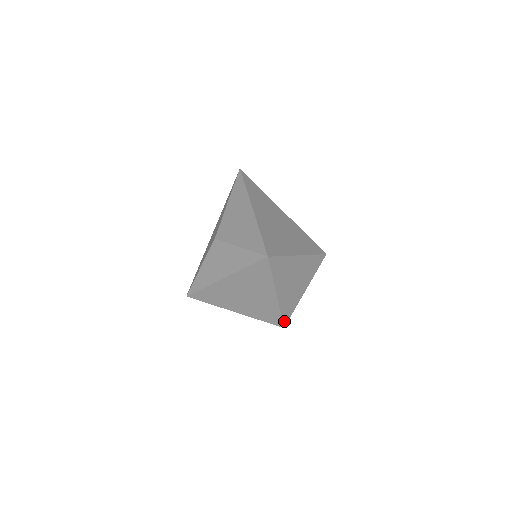
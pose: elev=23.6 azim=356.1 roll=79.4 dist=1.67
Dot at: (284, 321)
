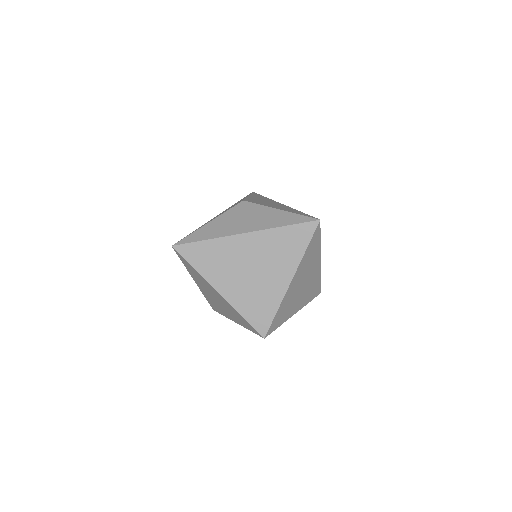
Dot at: (270, 328)
